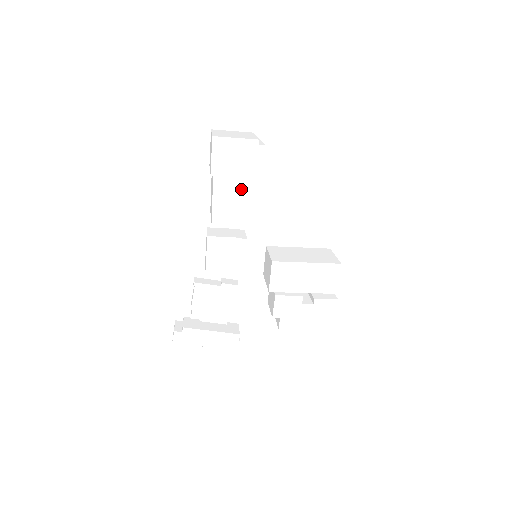
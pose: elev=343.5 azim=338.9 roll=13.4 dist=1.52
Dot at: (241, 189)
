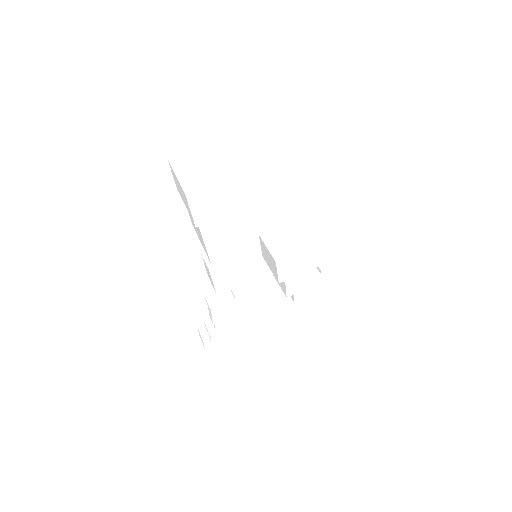
Dot at: (230, 224)
